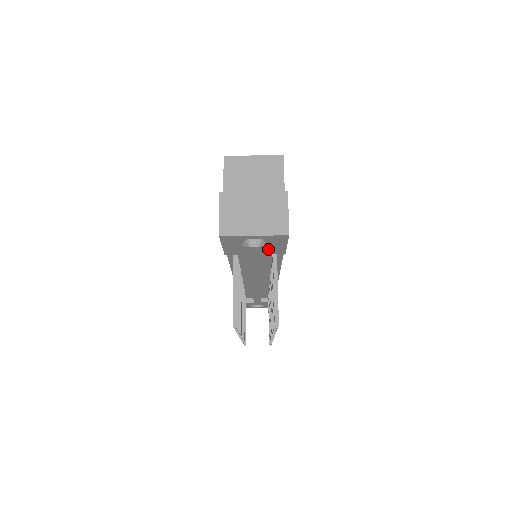
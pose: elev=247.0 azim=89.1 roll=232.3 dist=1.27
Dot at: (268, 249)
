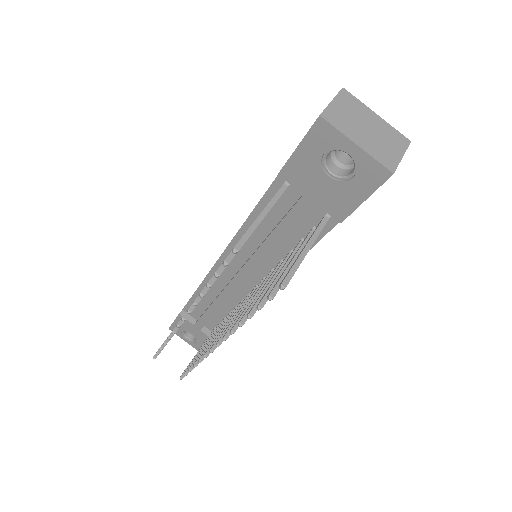
Dot at: (336, 195)
